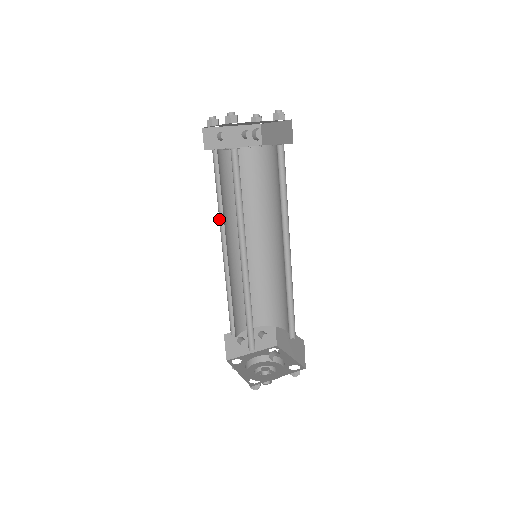
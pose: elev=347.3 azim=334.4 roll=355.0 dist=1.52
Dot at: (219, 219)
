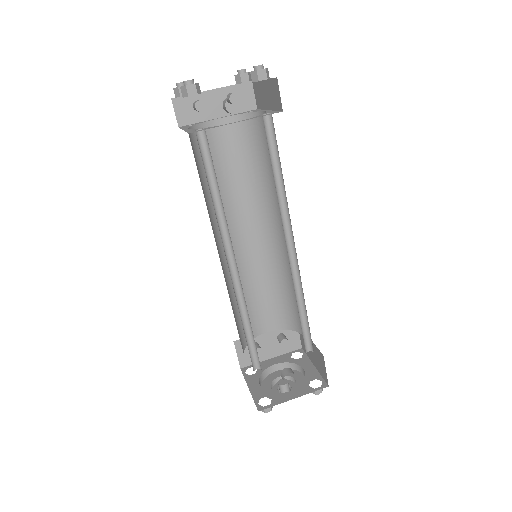
Dot at: occluded
